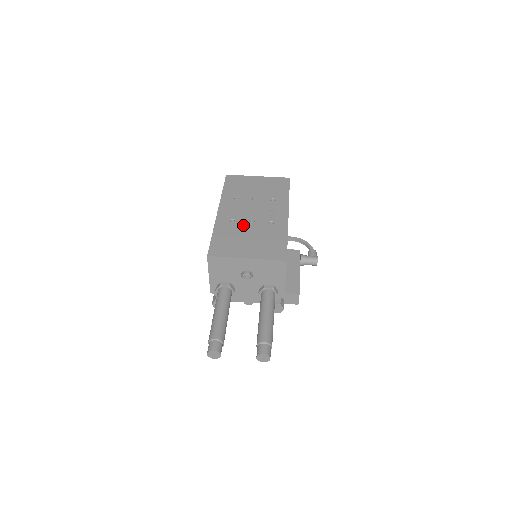
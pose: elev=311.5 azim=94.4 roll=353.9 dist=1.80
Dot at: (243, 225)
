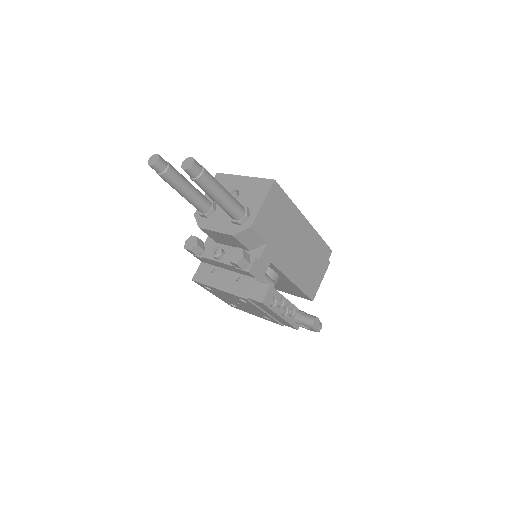
Dot at: occluded
